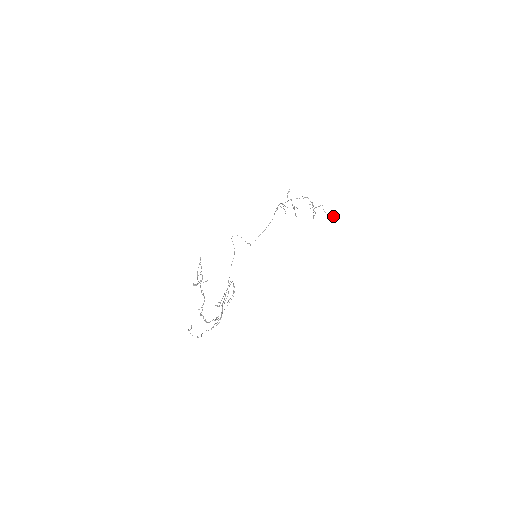
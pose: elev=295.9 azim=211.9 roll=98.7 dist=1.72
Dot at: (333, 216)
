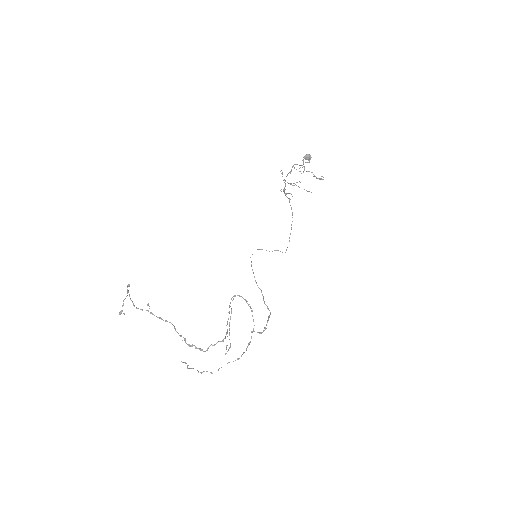
Dot at: (309, 159)
